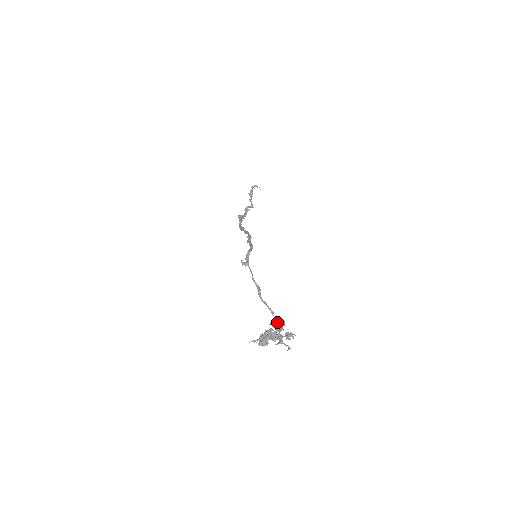
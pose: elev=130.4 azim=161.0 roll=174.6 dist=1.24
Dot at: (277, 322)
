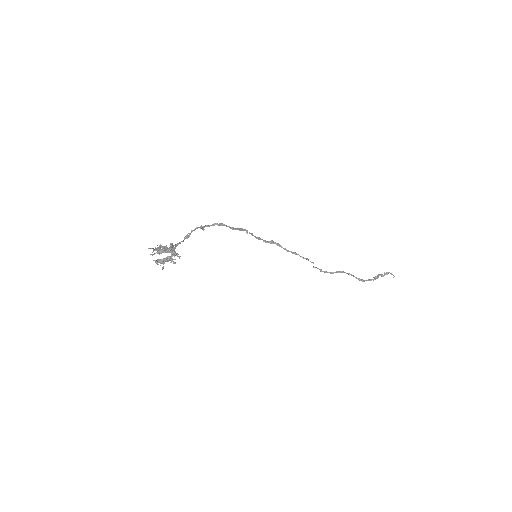
Dot at: (171, 245)
